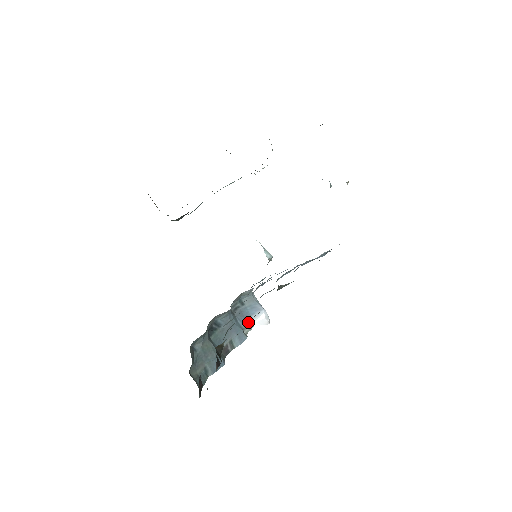
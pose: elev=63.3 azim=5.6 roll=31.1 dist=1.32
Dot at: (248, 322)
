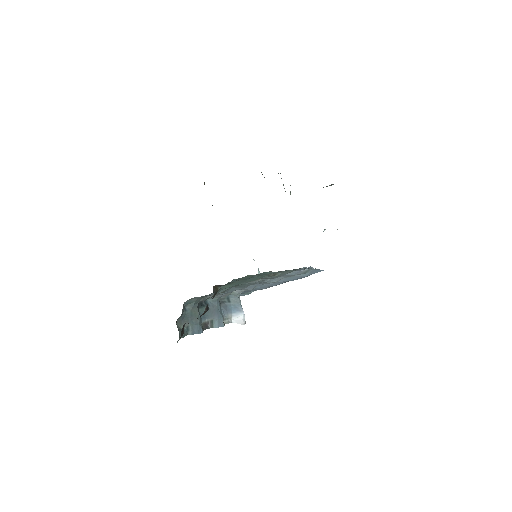
Dot at: (228, 316)
